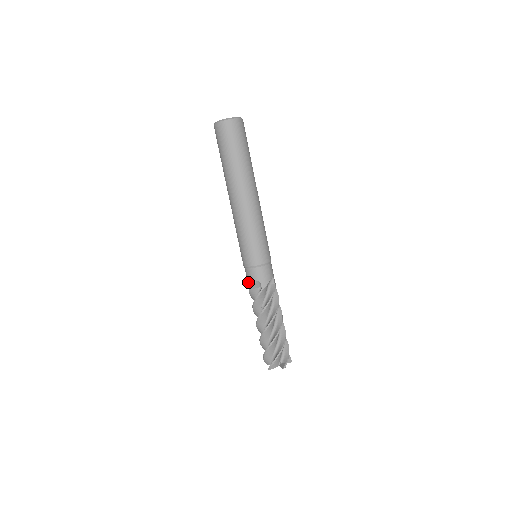
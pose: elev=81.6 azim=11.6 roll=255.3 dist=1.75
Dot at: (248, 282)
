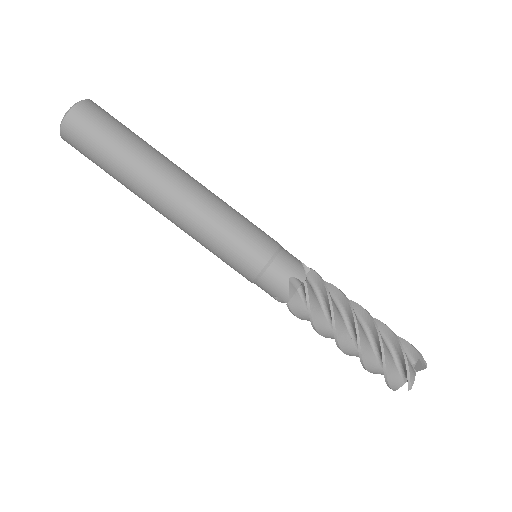
Dot at: (277, 295)
